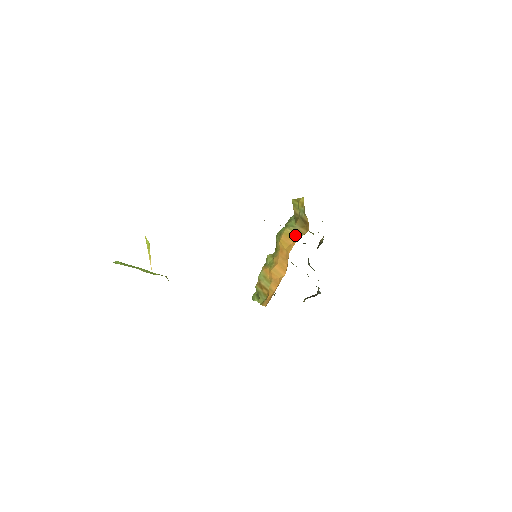
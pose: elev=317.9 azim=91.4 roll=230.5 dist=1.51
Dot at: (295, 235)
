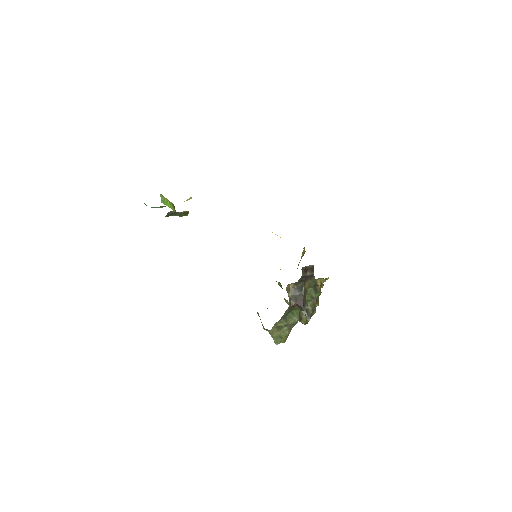
Dot at: occluded
